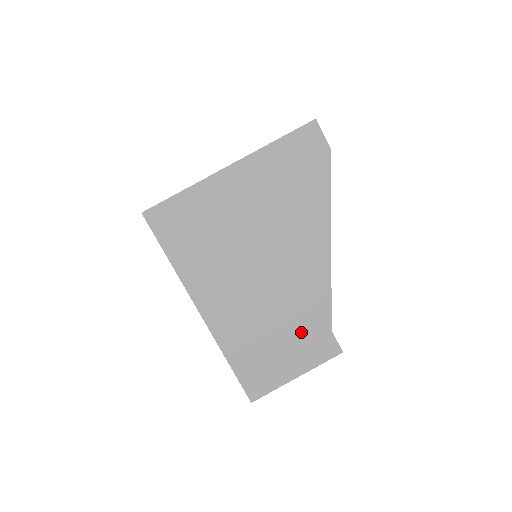
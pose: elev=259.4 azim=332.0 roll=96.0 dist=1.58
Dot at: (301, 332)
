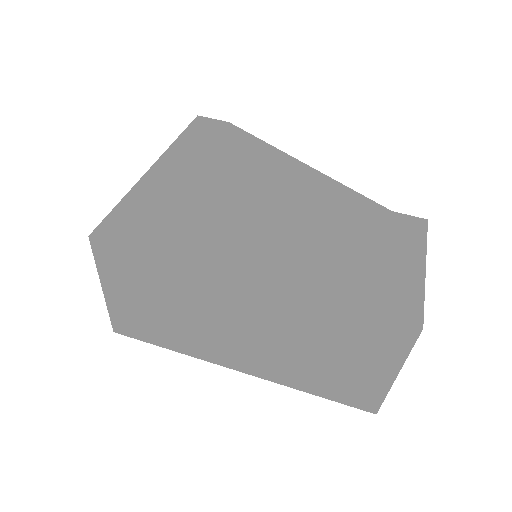
Dot at: (369, 229)
